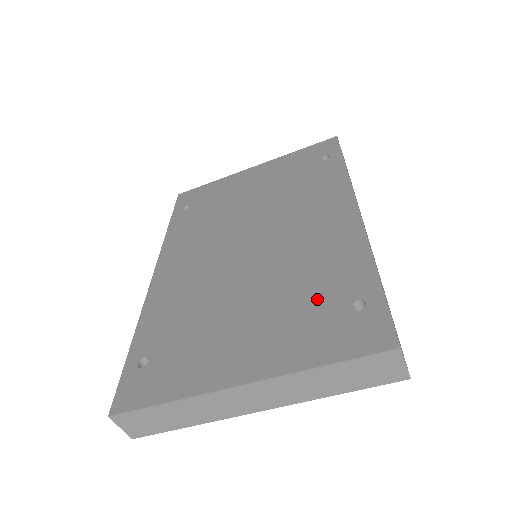
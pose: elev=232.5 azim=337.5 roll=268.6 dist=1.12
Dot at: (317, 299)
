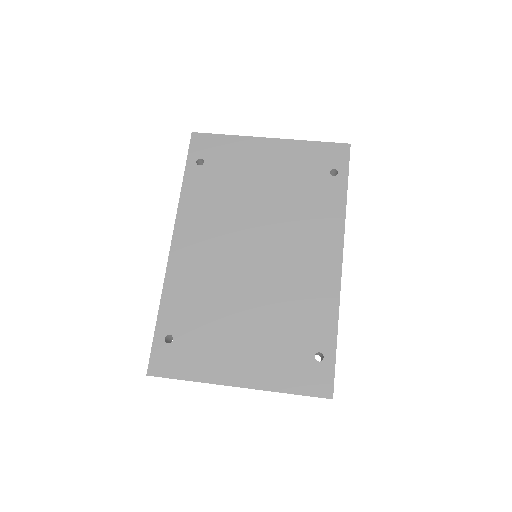
Dot at: (295, 339)
